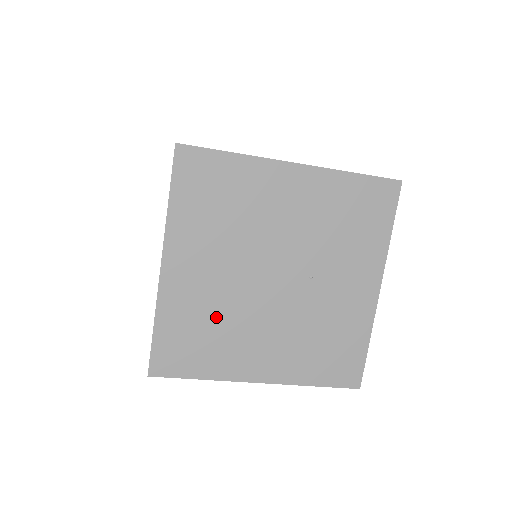
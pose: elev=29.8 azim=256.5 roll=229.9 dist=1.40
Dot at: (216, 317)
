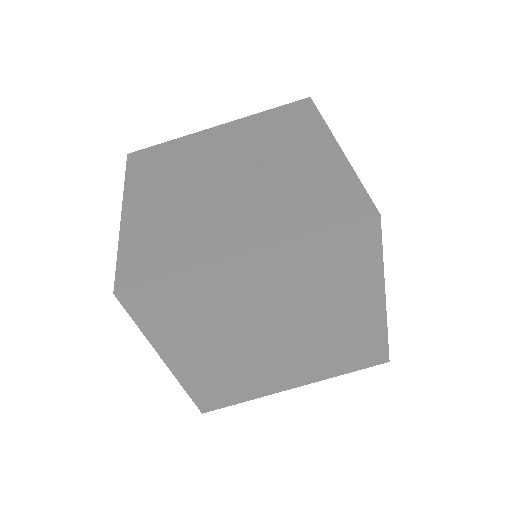
Dot at: (179, 223)
